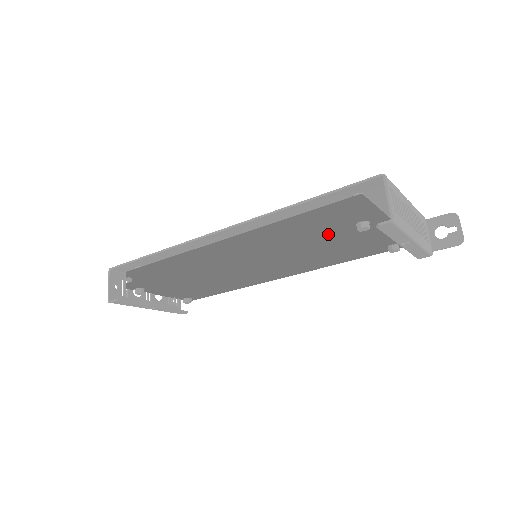
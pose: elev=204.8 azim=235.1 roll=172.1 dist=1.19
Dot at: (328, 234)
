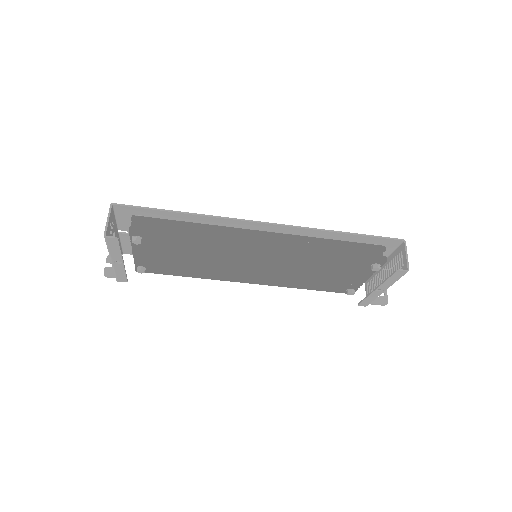
Dot at: (348, 263)
